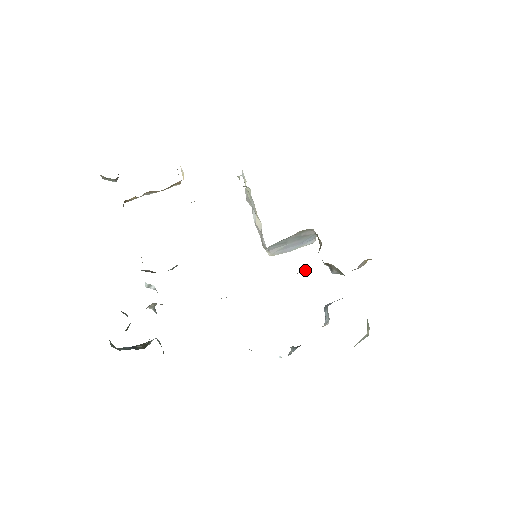
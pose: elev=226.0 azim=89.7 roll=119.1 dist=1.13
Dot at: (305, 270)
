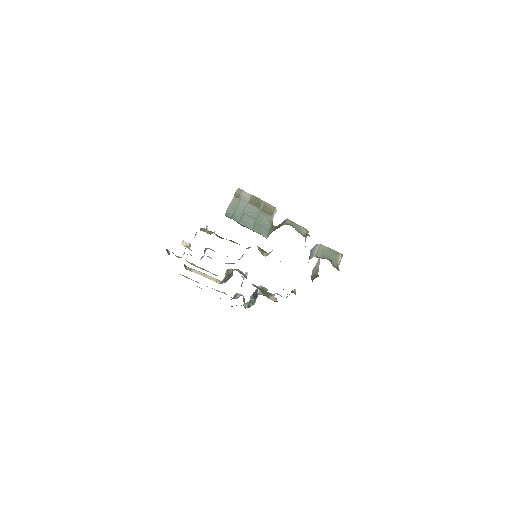
Dot at: occluded
